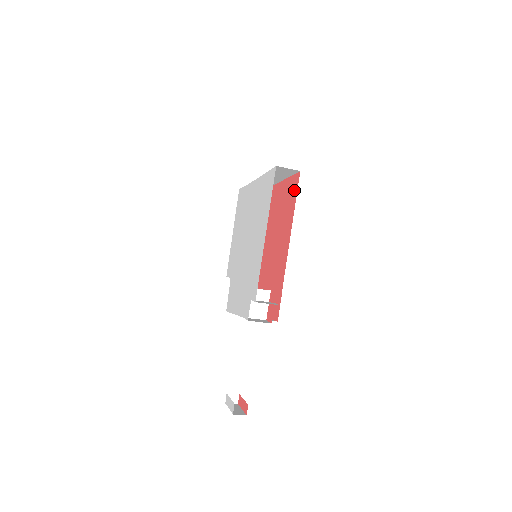
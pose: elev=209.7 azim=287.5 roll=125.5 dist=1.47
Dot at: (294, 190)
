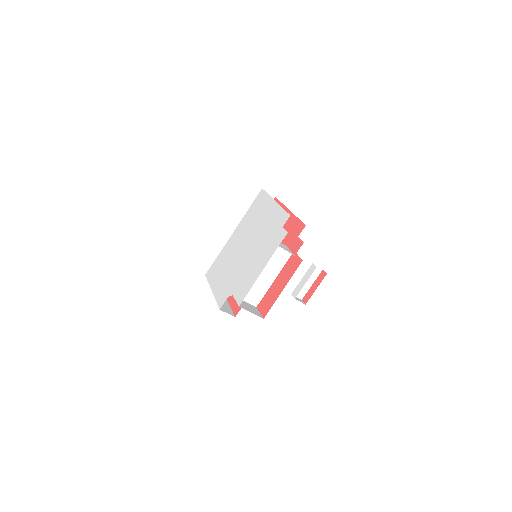
Dot at: occluded
